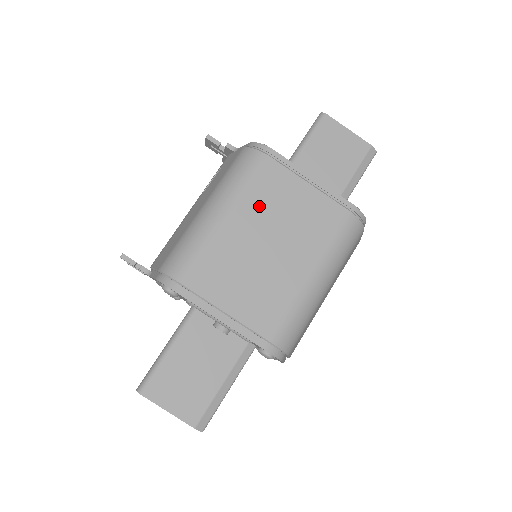
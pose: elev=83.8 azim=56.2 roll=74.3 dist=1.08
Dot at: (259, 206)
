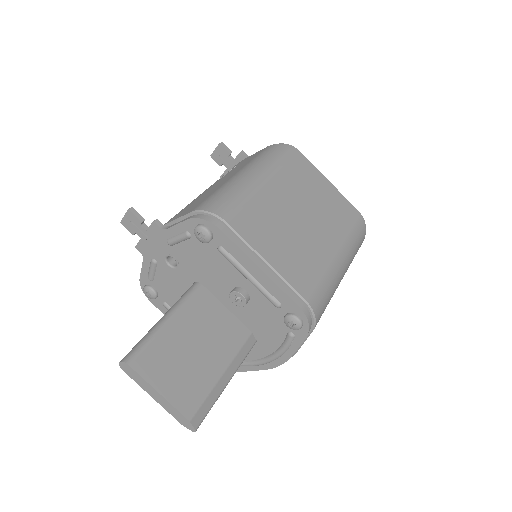
Dot at: (291, 184)
